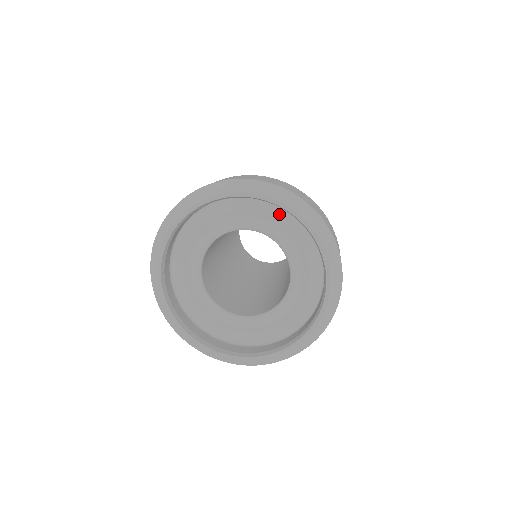
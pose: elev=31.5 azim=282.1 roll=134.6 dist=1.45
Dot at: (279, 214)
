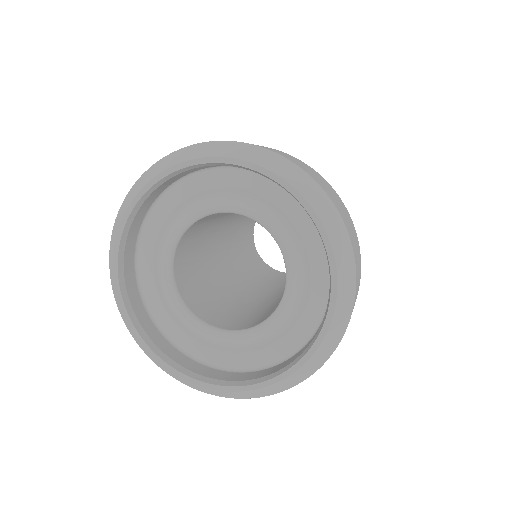
Dot at: (235, 179)
